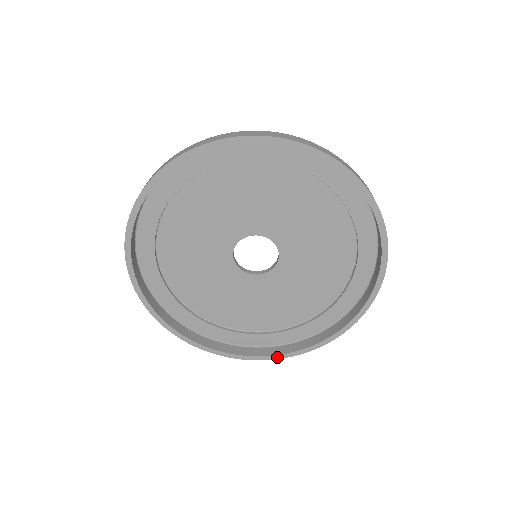
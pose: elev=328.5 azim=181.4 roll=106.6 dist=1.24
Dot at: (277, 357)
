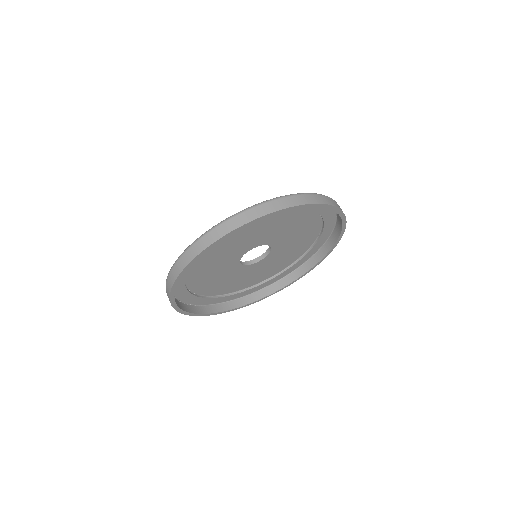
Dot at: (318, 264)
